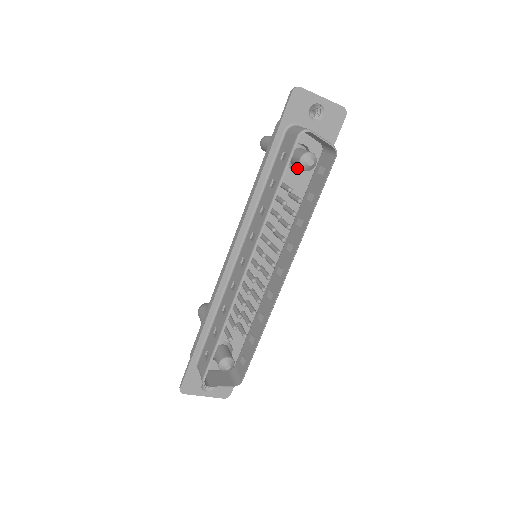
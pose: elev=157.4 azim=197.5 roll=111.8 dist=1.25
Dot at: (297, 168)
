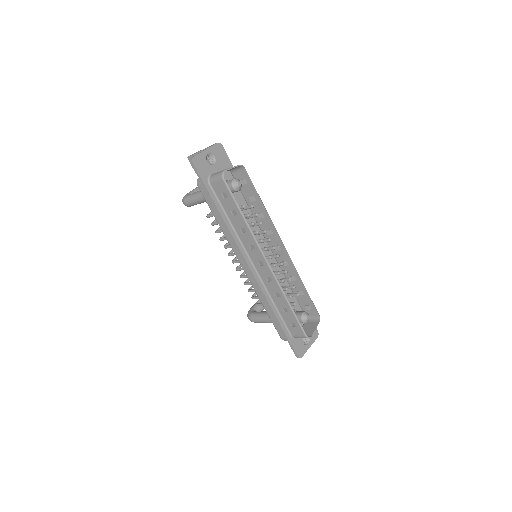
Dot at: occluded
